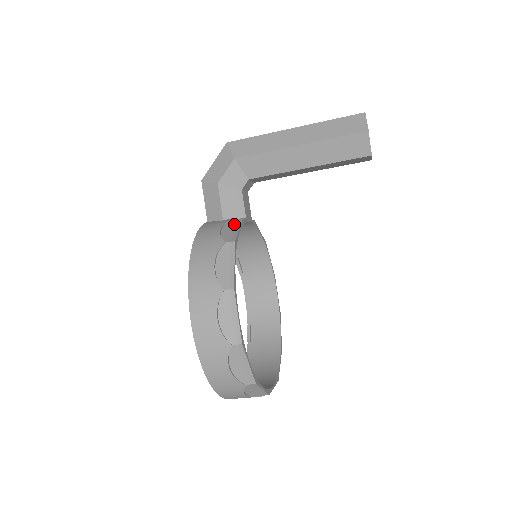
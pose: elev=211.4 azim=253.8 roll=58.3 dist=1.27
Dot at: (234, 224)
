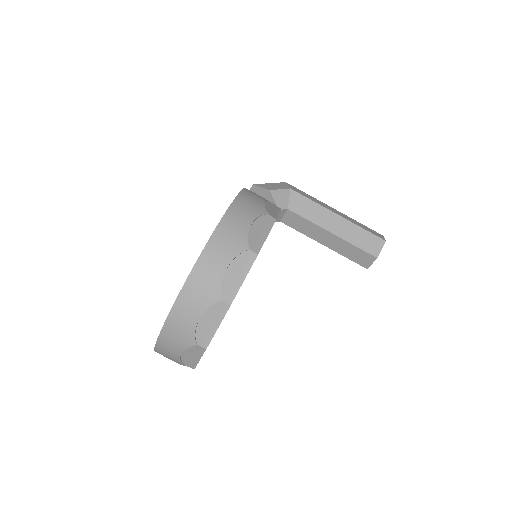
Dot at: occluded
